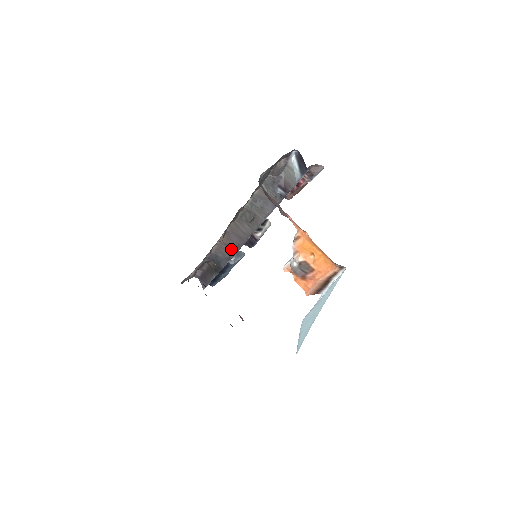
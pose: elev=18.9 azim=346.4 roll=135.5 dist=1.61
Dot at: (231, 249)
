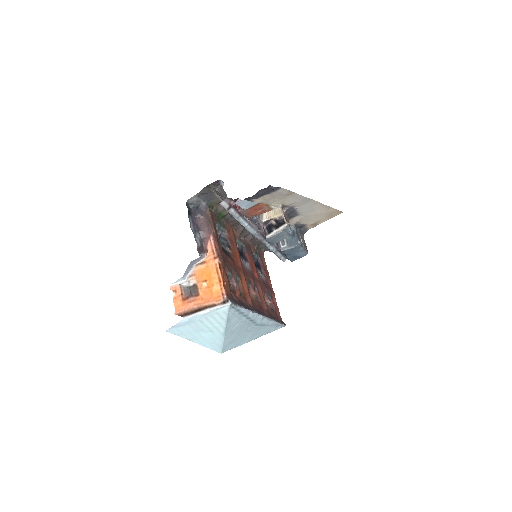
Dot at: occluded
